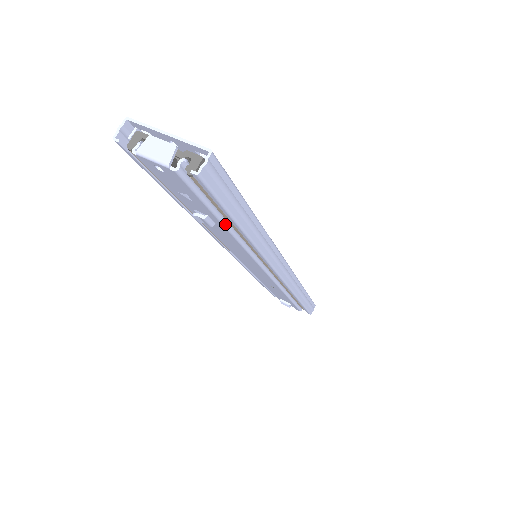
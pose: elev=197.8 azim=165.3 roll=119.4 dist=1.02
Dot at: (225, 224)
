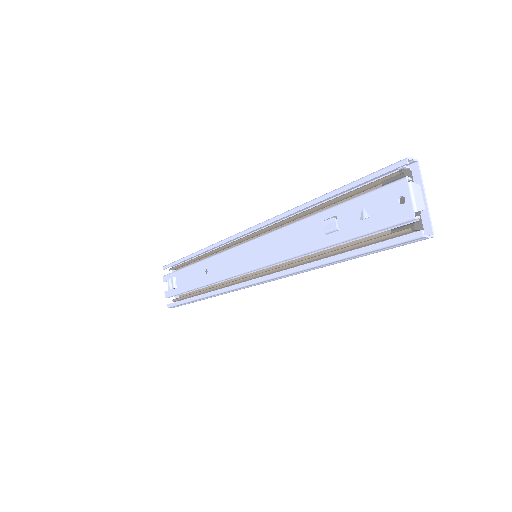
Dot at: (335, 244)
